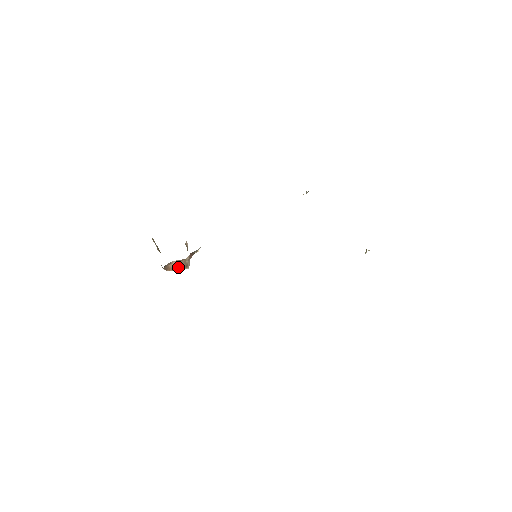
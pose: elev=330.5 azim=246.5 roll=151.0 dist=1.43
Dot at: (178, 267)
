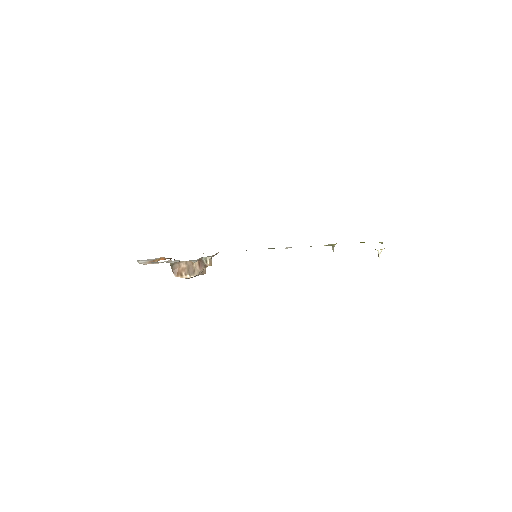
Dot at: (186, 272)
